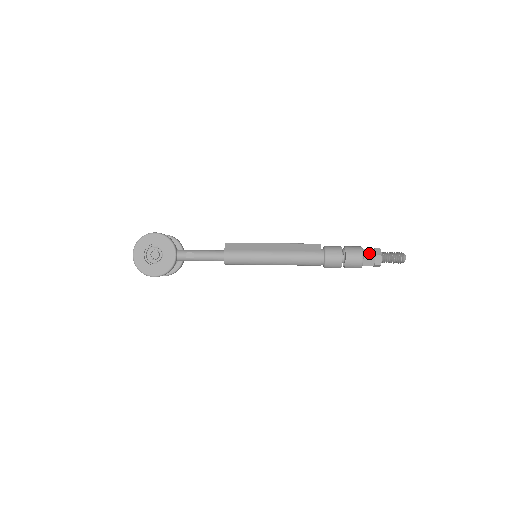
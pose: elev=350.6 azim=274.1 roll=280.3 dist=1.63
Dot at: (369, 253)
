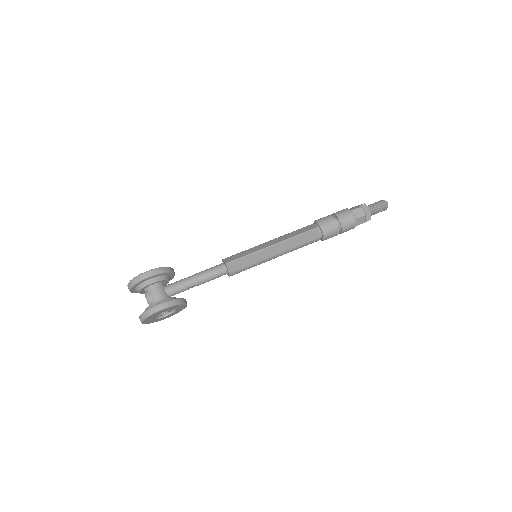
Dot at: (361, 221)
